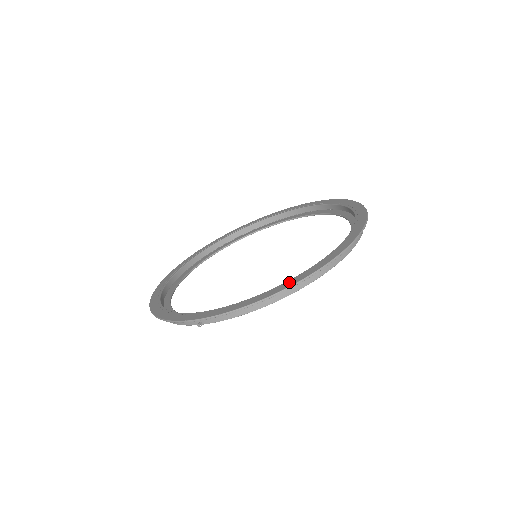
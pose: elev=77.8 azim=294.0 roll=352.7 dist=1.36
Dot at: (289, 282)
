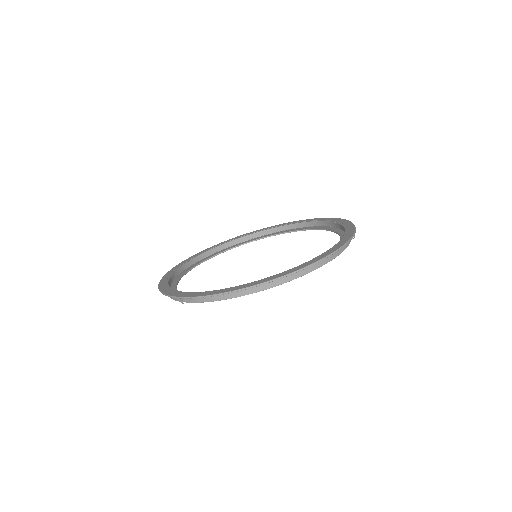
Dot at: (254, 282)
